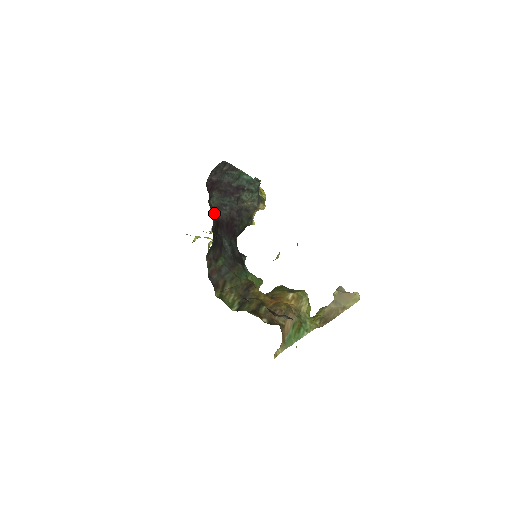
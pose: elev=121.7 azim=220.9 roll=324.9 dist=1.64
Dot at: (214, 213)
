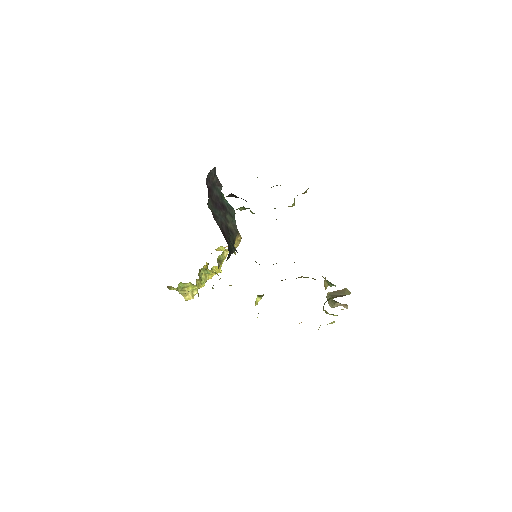
Dot at: occluded
